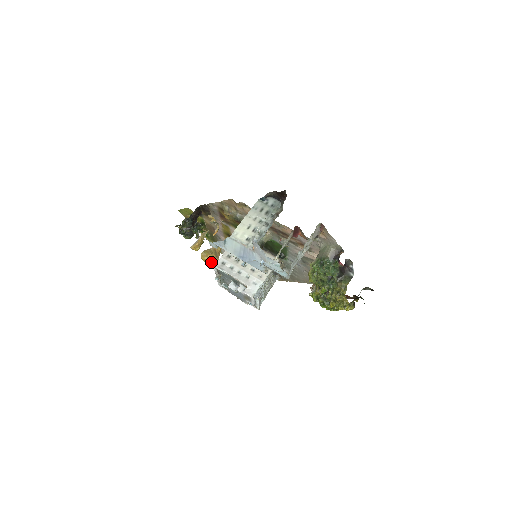
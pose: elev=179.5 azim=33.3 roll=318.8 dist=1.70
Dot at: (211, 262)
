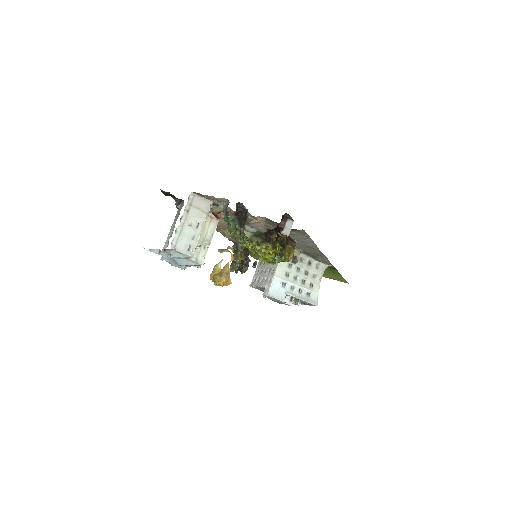
Dot at: (220, 283)
